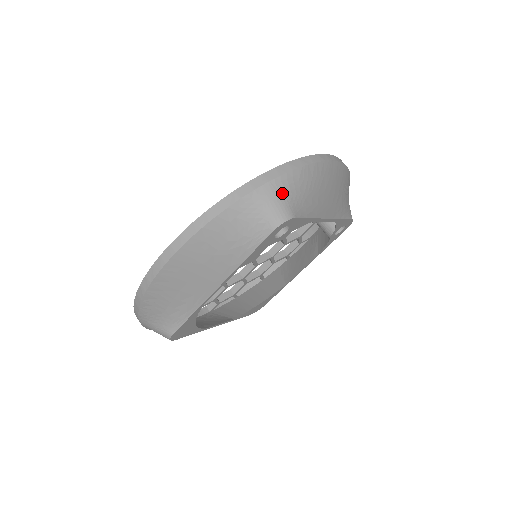
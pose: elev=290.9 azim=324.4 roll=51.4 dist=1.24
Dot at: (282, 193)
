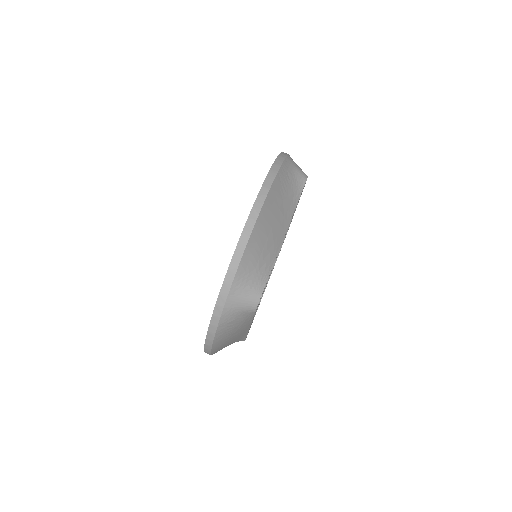
Dot at: (241, 292)
